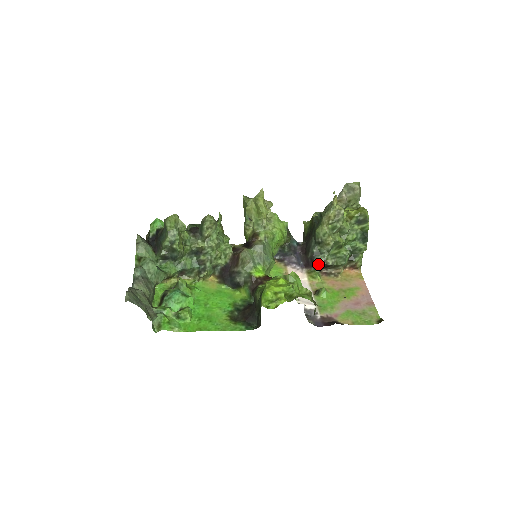
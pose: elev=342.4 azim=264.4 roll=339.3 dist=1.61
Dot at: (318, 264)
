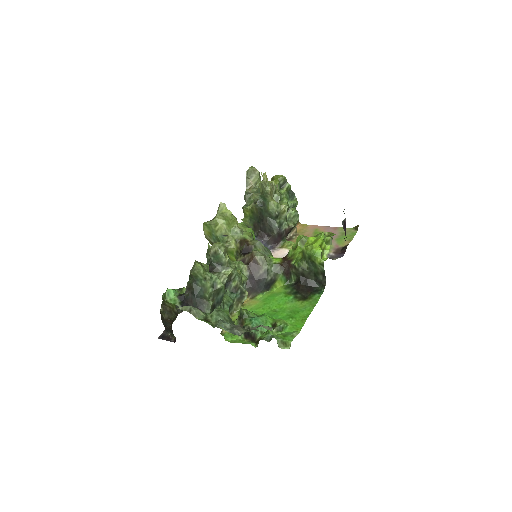
Dot at: (285, 234)
